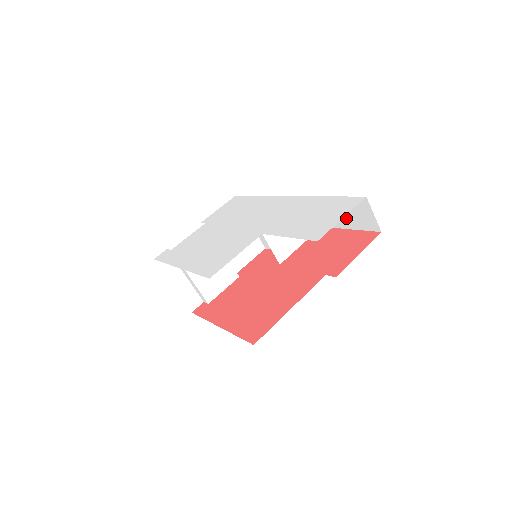
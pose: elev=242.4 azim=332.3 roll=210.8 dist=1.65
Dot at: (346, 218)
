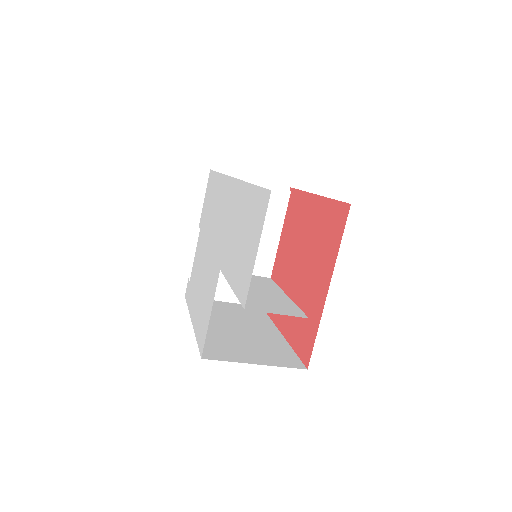
Dot at: occluded
